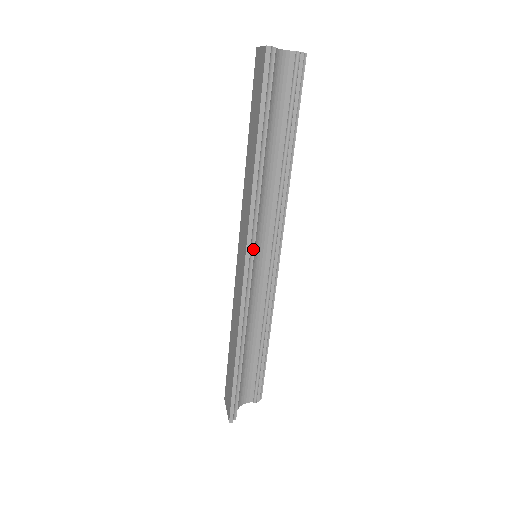
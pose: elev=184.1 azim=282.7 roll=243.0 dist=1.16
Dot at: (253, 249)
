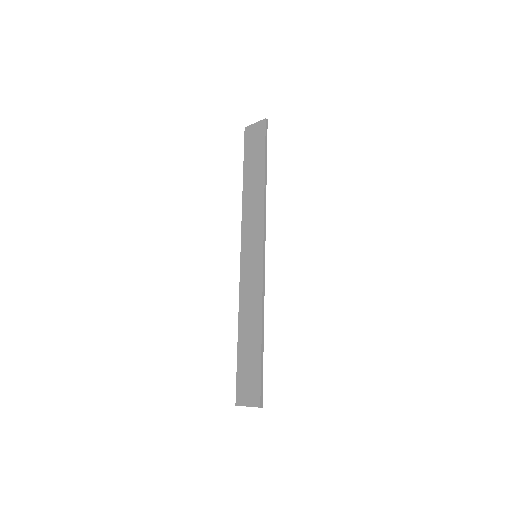
Dot at: (265, 240)
